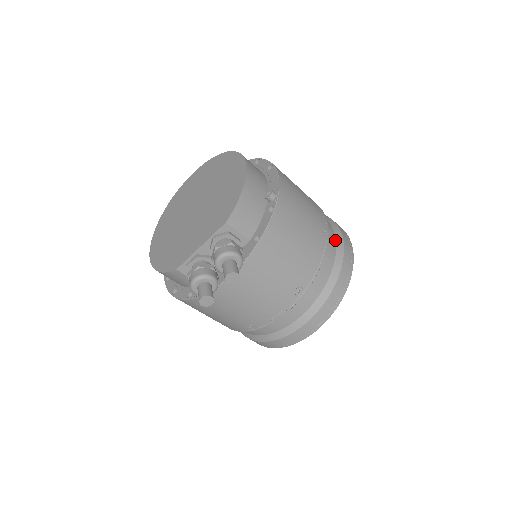
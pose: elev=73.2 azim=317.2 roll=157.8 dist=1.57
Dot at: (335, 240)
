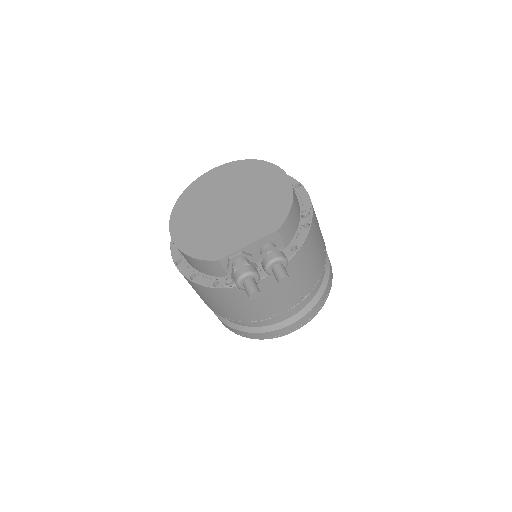
Dot at: occluded
